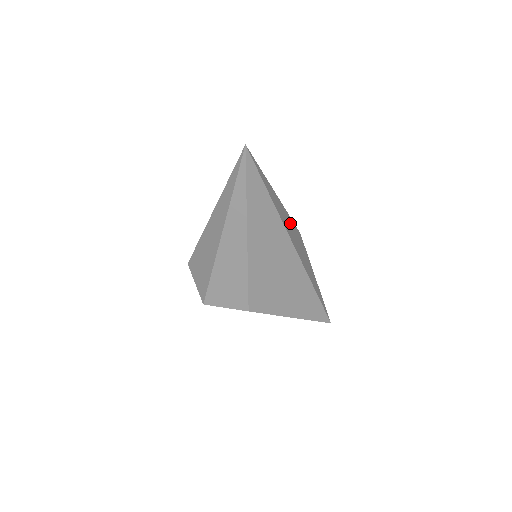
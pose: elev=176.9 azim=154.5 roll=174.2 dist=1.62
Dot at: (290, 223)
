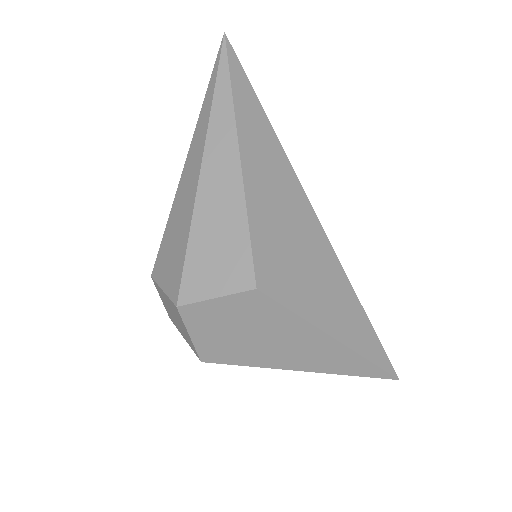
Dot at: occluded
